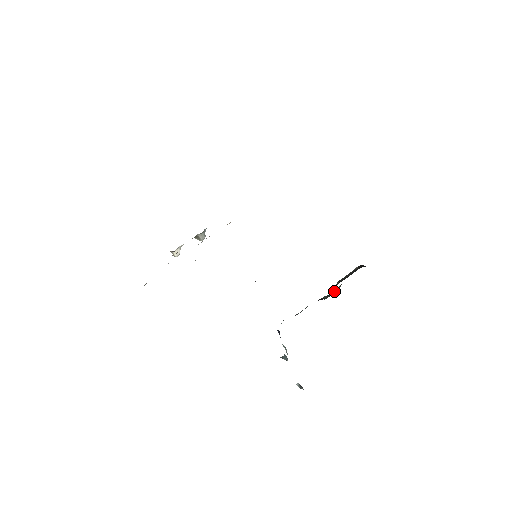
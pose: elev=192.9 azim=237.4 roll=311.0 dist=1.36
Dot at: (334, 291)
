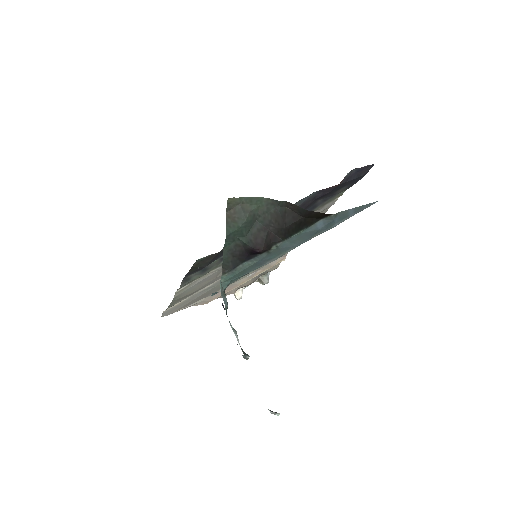
Dot at: (234, 219)
